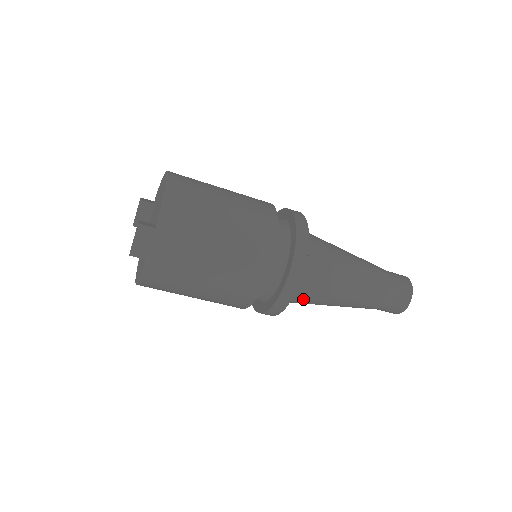
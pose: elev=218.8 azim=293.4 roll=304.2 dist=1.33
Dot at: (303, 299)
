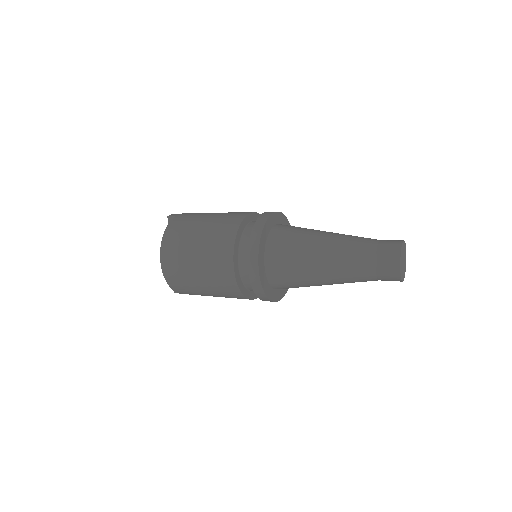
Dot at: occluded
